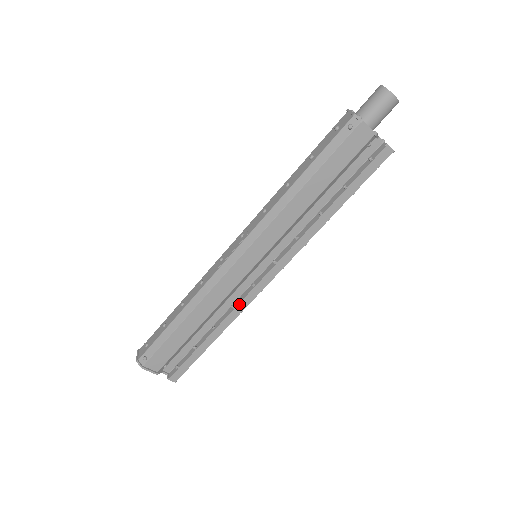
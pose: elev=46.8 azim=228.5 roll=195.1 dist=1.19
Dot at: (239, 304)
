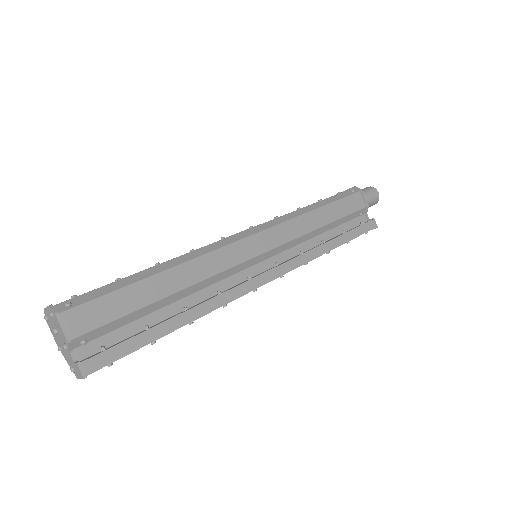
Dot at: (229, 291)
